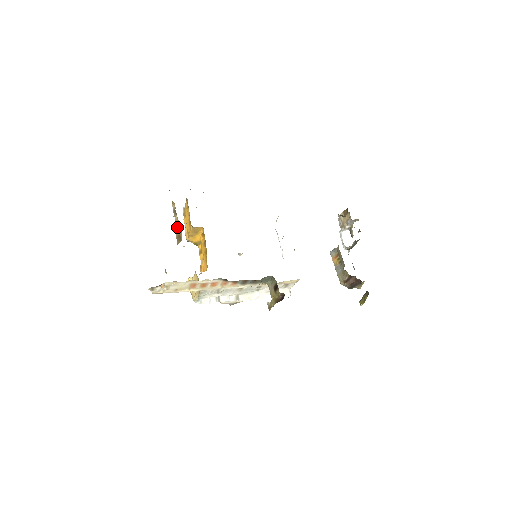
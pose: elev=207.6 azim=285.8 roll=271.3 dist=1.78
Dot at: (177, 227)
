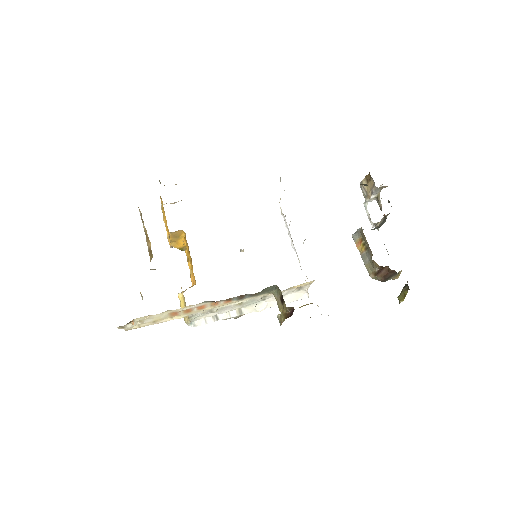
Dot at: (147, 238)
